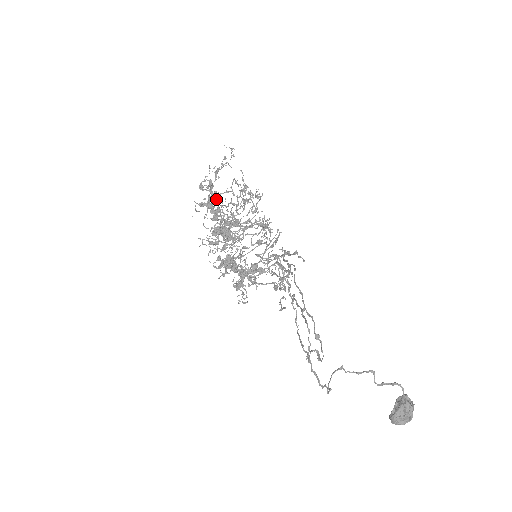
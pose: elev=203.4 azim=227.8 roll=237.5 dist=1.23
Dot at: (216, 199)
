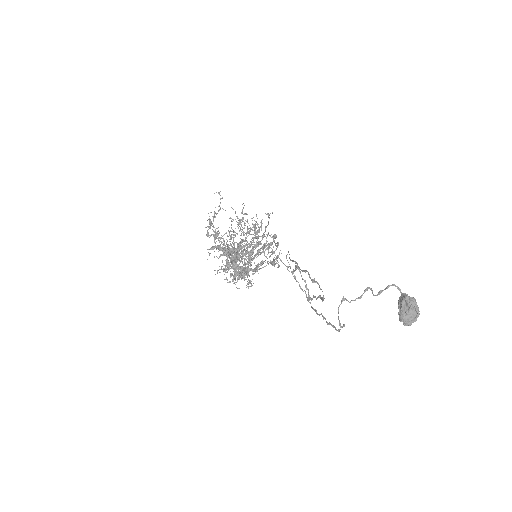
Dot at: occluded
